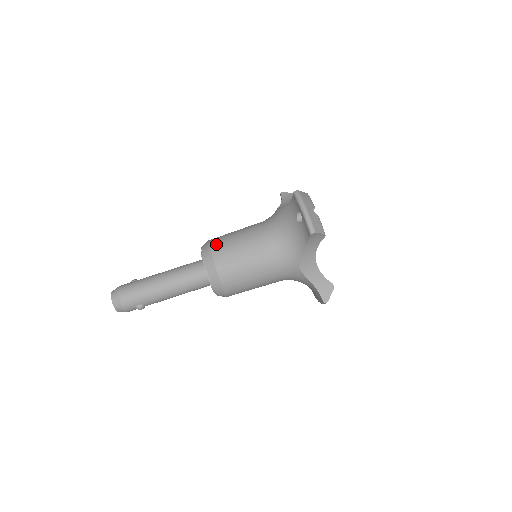
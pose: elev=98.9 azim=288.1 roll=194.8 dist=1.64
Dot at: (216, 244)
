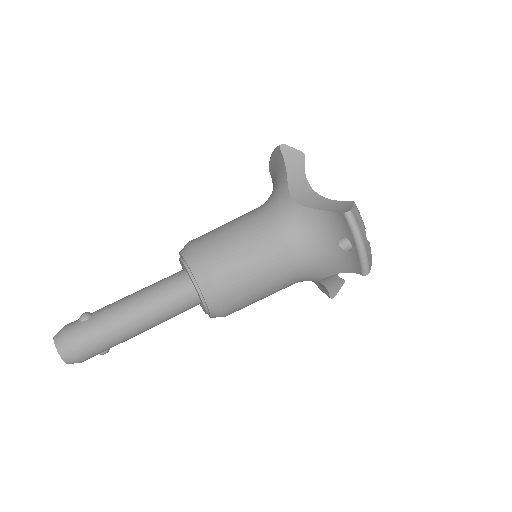
Dot at: (217, 269)
